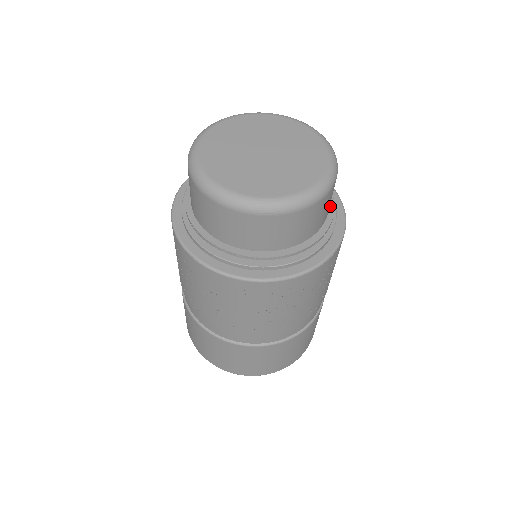
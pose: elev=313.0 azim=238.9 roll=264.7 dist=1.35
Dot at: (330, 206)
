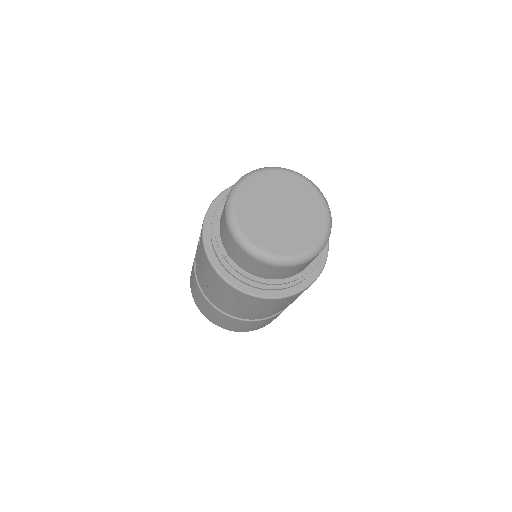
Dot at: occluded
